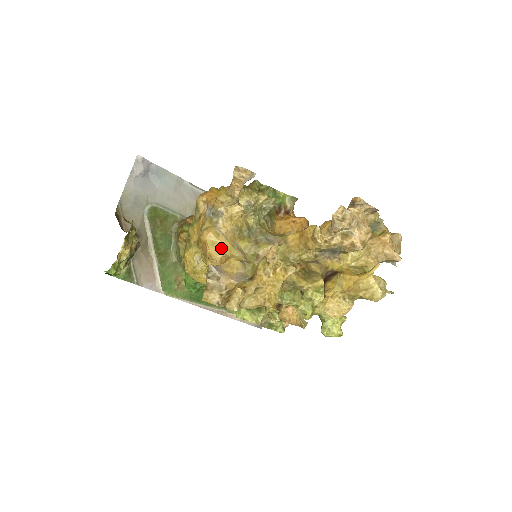
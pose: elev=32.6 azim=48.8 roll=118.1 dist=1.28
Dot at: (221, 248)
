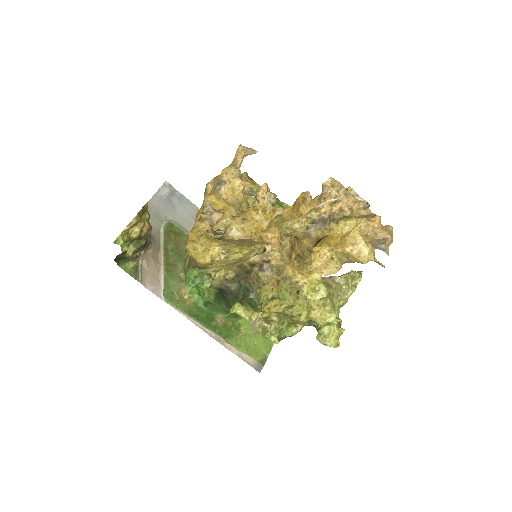
Dot at: (220, 208)
